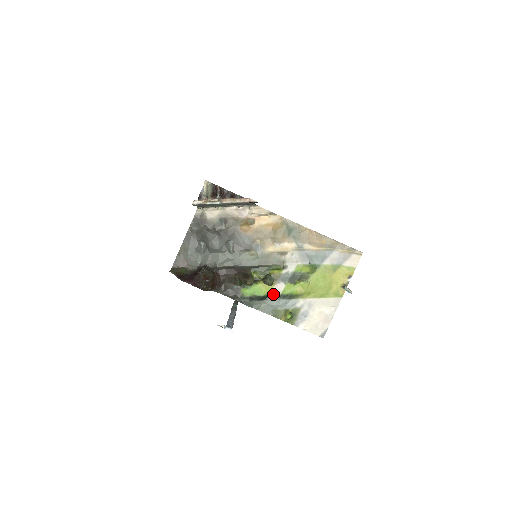
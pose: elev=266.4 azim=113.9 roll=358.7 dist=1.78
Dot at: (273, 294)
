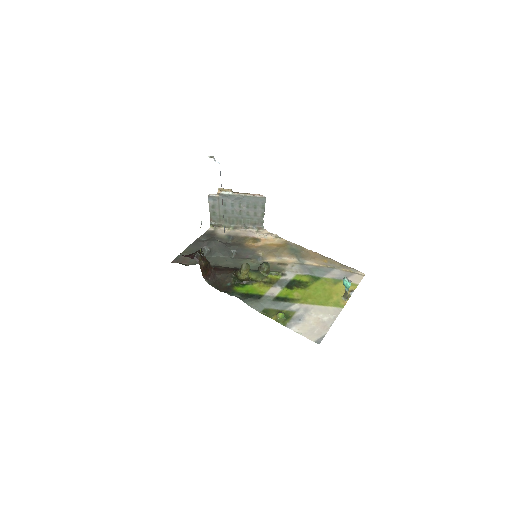
Dot at: (267, 295)
